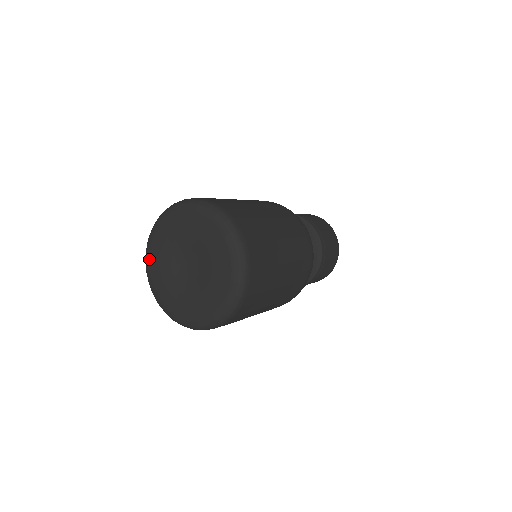
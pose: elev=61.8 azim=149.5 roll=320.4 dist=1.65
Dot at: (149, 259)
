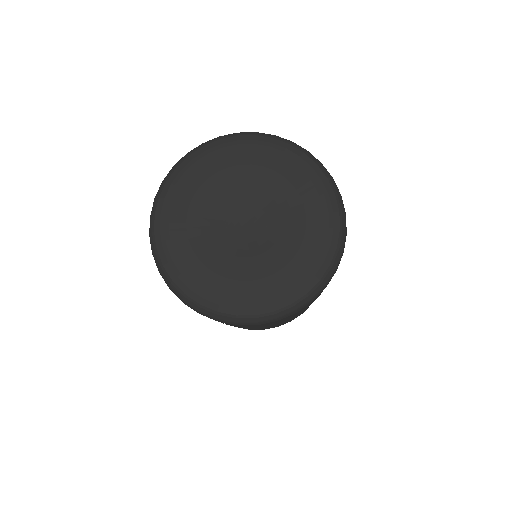
Dot at: (165, 210)
